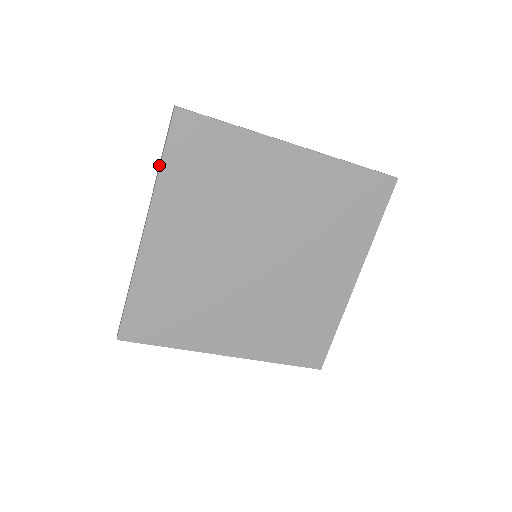
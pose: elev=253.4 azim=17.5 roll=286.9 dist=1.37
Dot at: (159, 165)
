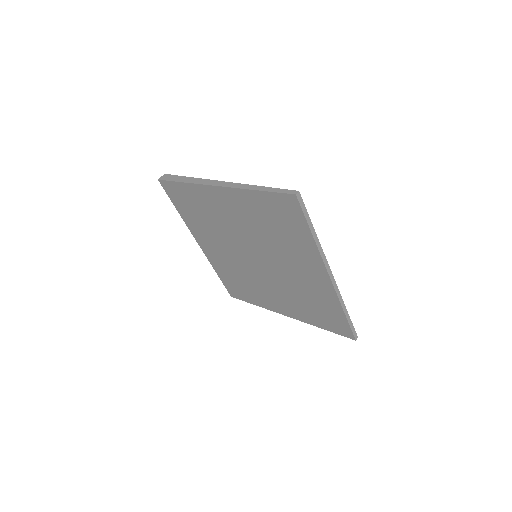
Dot at: occluded
